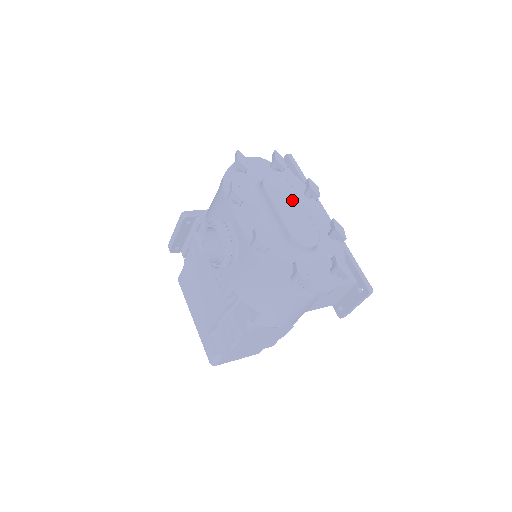
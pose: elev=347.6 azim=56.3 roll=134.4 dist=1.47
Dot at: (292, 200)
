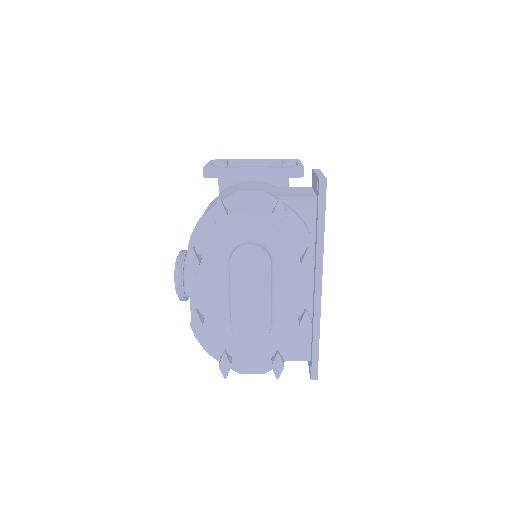
Dot at: (257, 287)
